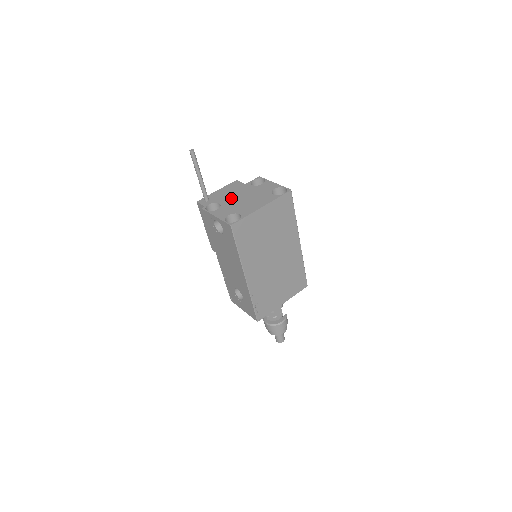
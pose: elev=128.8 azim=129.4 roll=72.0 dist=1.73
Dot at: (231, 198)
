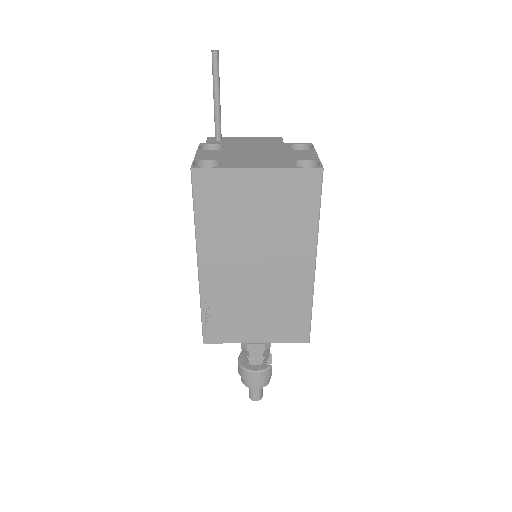
Dot at: (244, 147)
